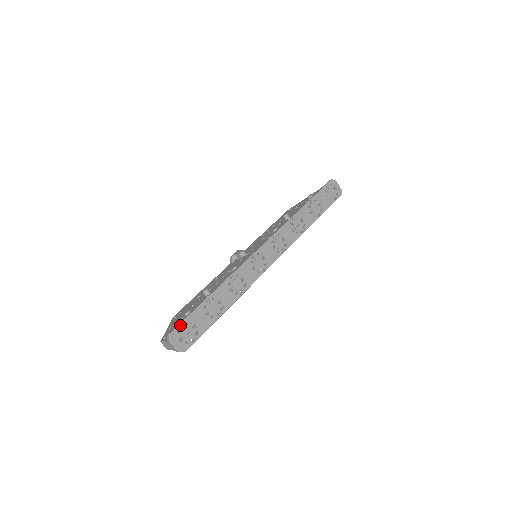
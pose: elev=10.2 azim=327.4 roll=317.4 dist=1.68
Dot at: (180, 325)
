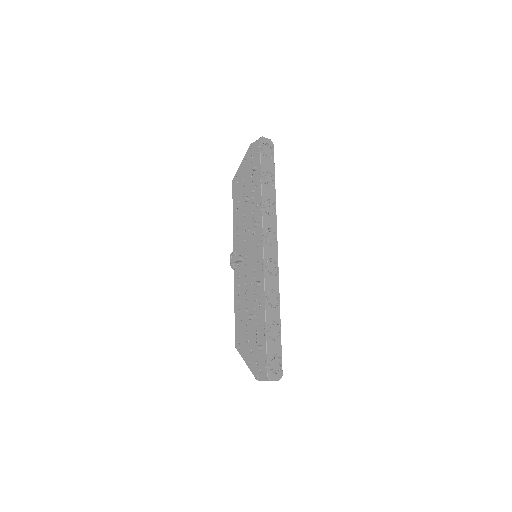
Dot at: (261, 360)
